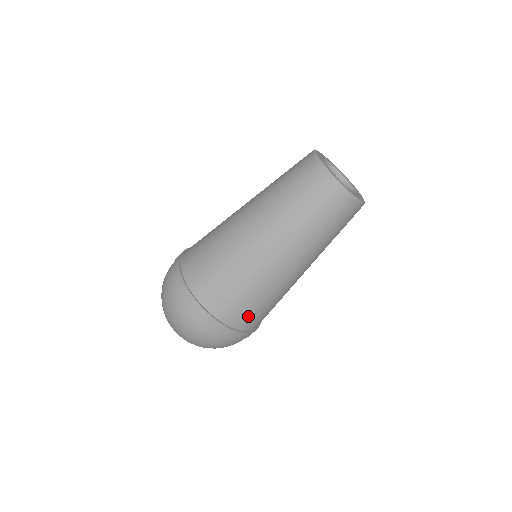
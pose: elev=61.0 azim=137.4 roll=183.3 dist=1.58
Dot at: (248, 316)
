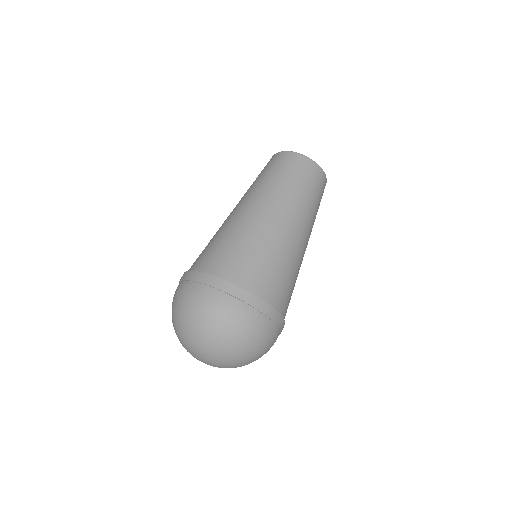
Dot at: (214, 258)
